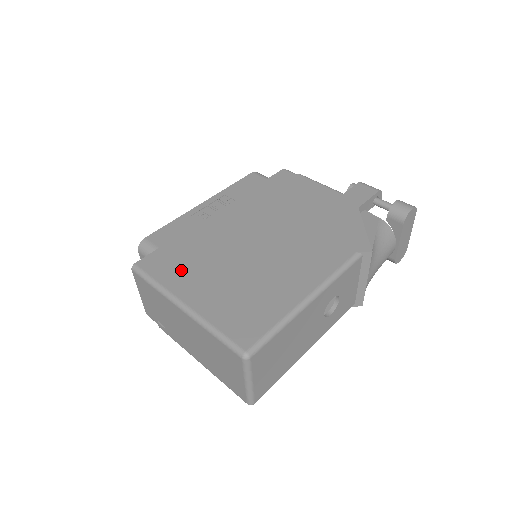
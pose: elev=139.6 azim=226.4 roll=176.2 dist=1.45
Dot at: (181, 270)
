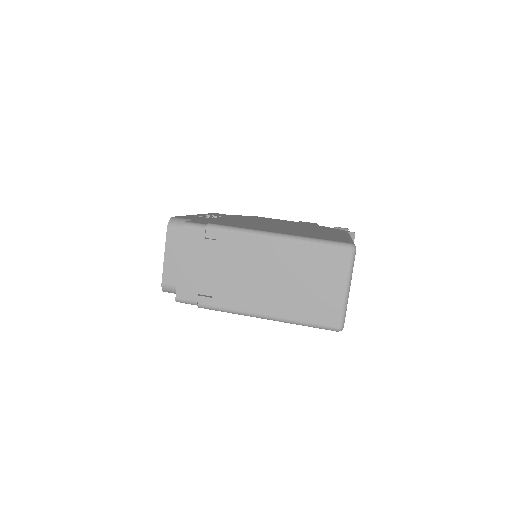
Dot at: (236, 224)
